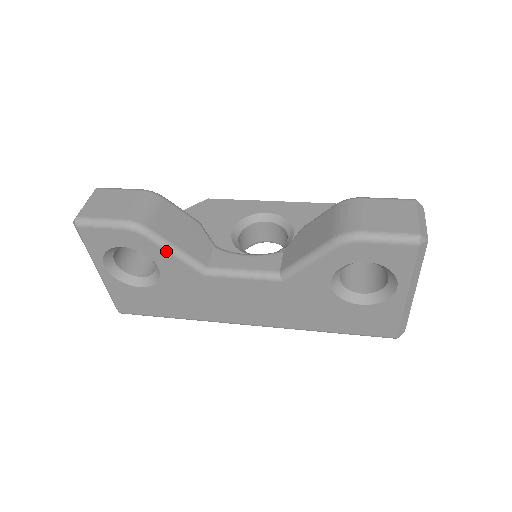
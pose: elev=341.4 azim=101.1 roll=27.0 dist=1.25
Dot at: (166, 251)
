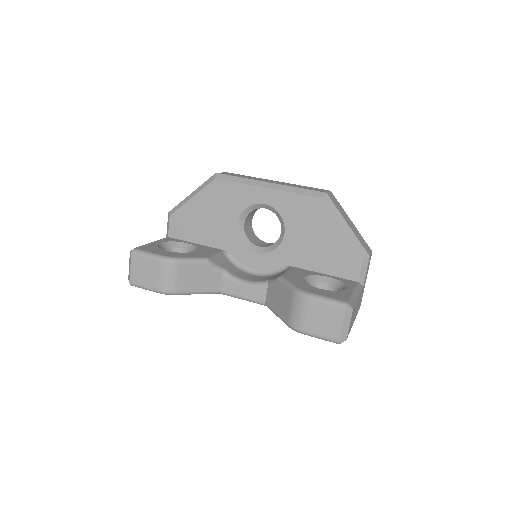
Dot at: occluded
